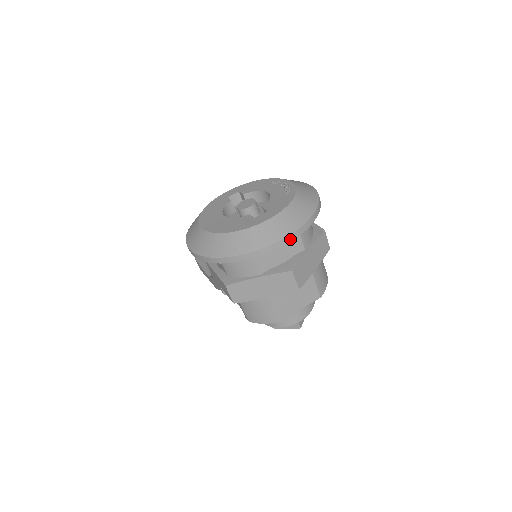
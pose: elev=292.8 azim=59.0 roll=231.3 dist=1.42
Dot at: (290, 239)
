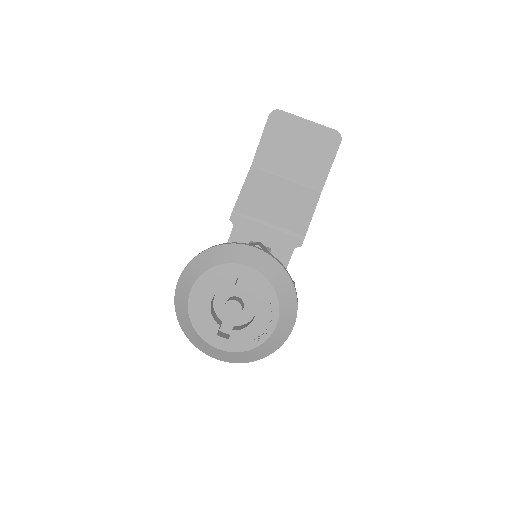
Dot at: (222, 359)
